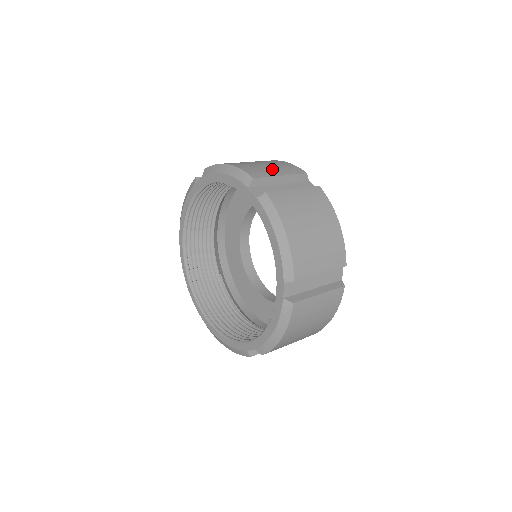
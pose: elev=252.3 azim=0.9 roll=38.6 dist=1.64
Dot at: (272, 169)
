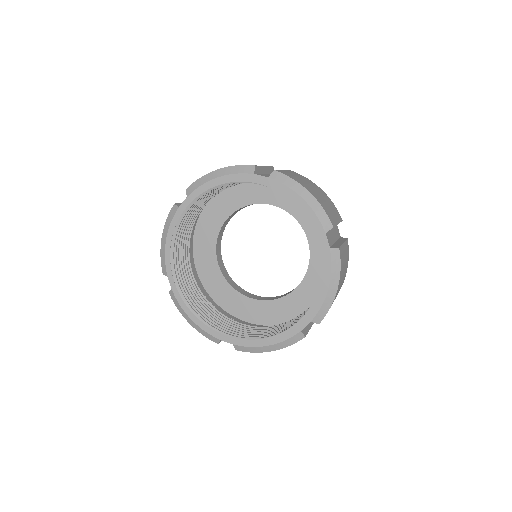
Dot at: (333, 212)
